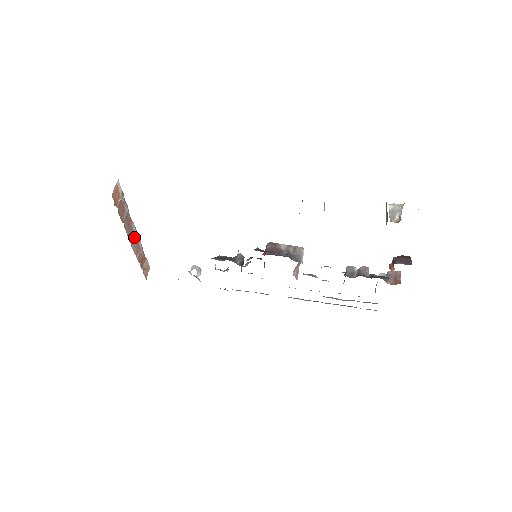
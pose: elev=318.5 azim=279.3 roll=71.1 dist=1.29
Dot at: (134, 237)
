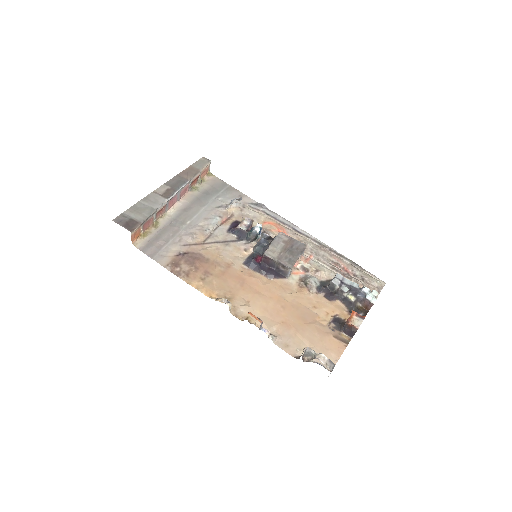
Dot at: (175, 197)
